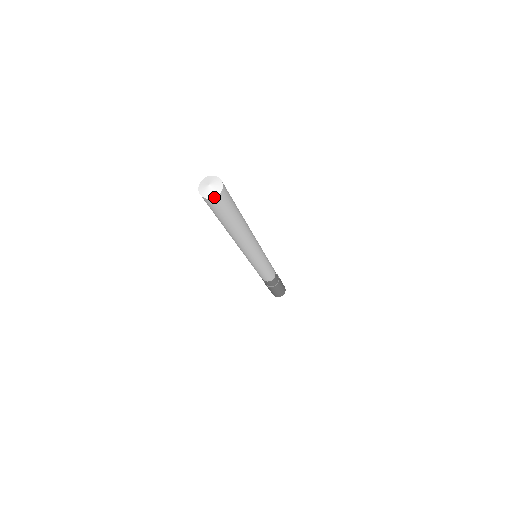
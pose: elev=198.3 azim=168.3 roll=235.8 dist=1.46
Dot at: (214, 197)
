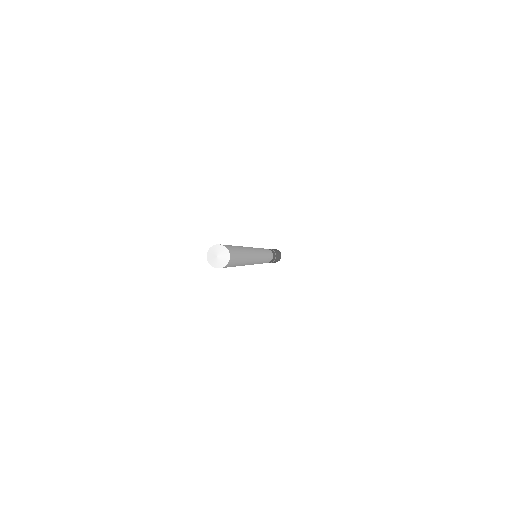
Dot at: occluded
